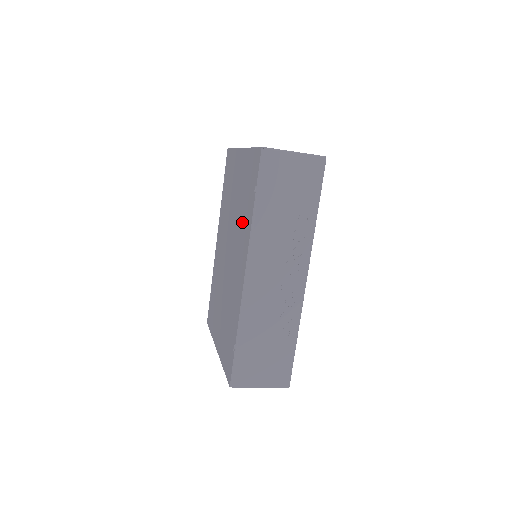
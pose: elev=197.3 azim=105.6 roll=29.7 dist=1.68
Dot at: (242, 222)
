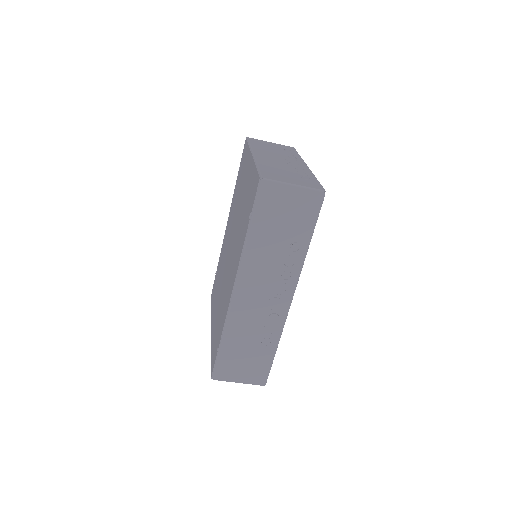
Dot at: (239, 235)
